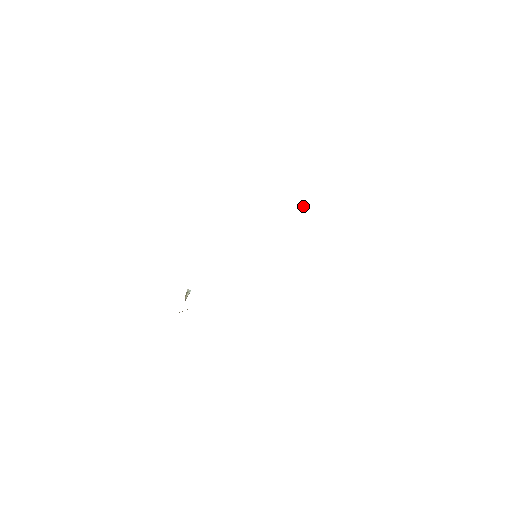
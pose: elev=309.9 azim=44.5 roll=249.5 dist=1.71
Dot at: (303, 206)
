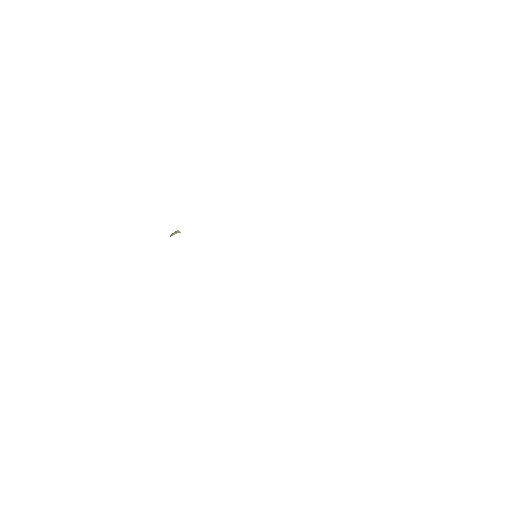
Dot at: occluded
